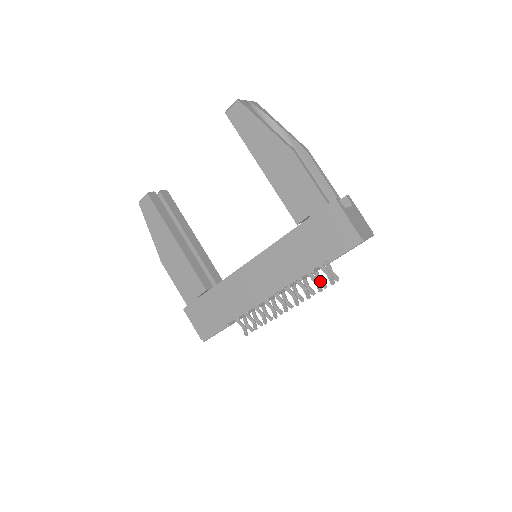
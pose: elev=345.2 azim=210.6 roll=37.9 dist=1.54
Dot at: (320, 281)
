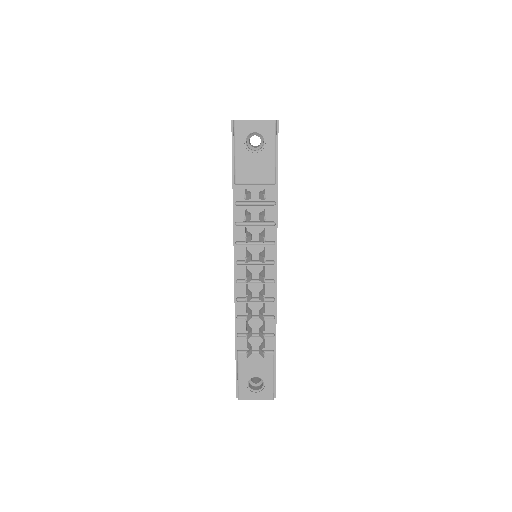
Dot at: (259, 216)
